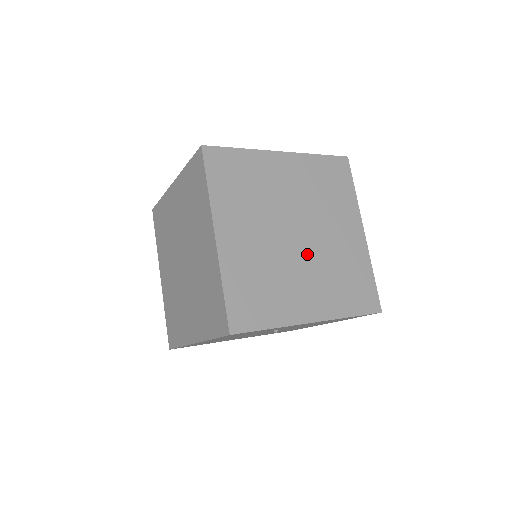
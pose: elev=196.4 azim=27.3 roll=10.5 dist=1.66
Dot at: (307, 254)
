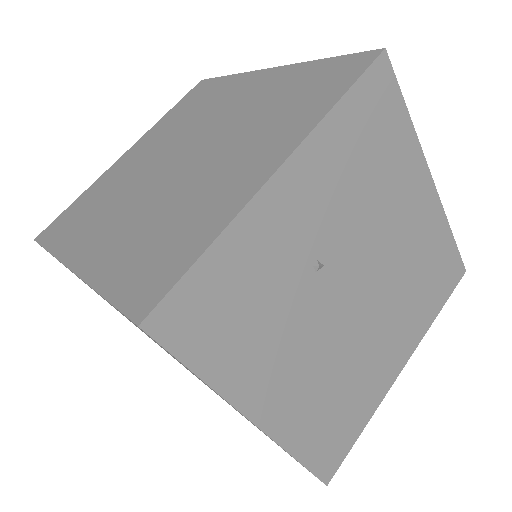
Dot at: (208, 152)
